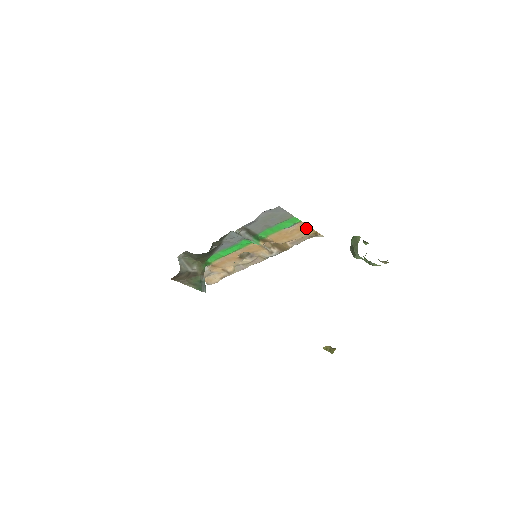
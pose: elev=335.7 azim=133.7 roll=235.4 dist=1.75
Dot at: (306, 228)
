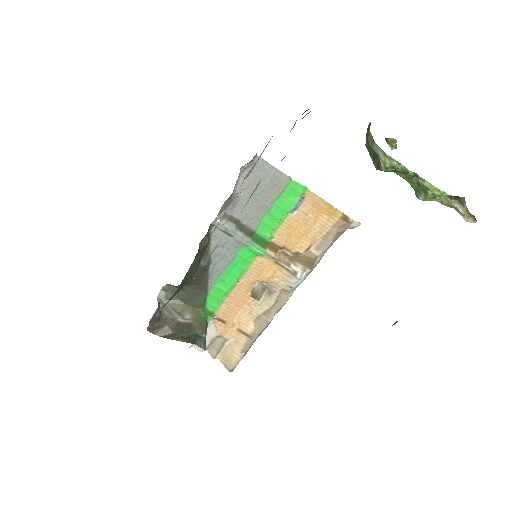
Dot at: (324, 207)
